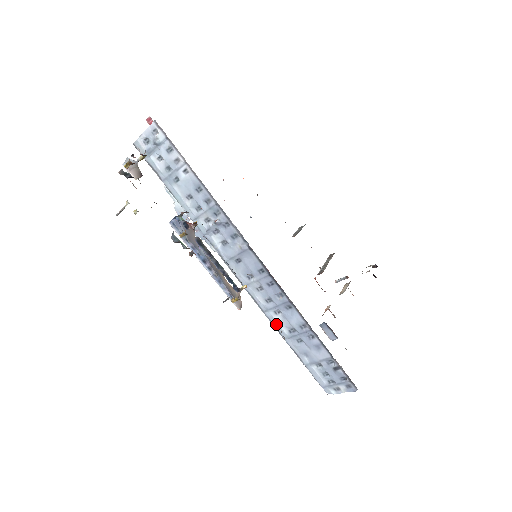
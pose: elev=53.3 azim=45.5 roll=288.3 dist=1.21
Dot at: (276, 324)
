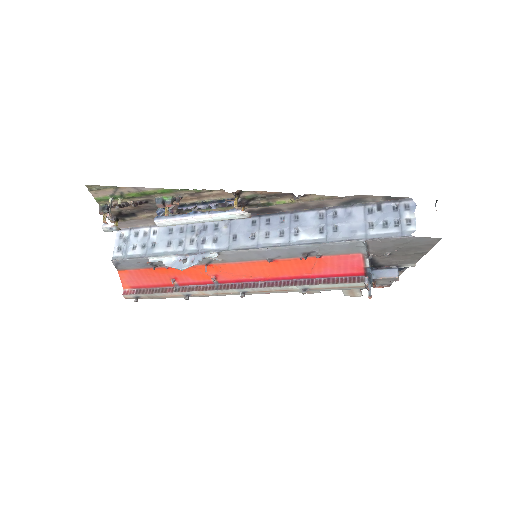
Dot at: (307, 241)
